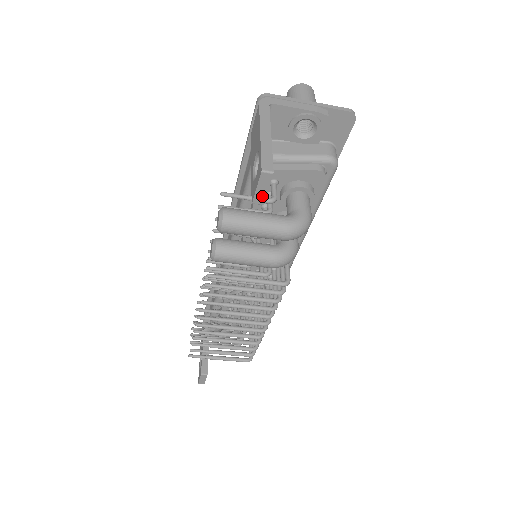
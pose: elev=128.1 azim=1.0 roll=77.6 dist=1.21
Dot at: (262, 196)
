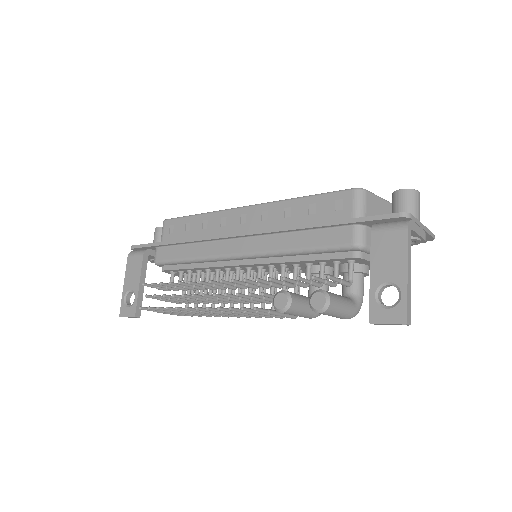
Dot at: (382, 324)
